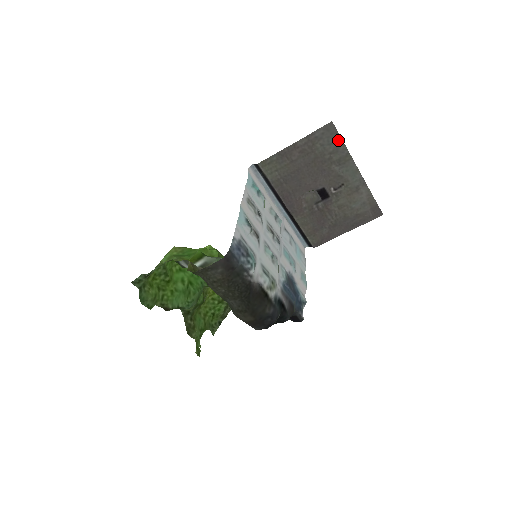
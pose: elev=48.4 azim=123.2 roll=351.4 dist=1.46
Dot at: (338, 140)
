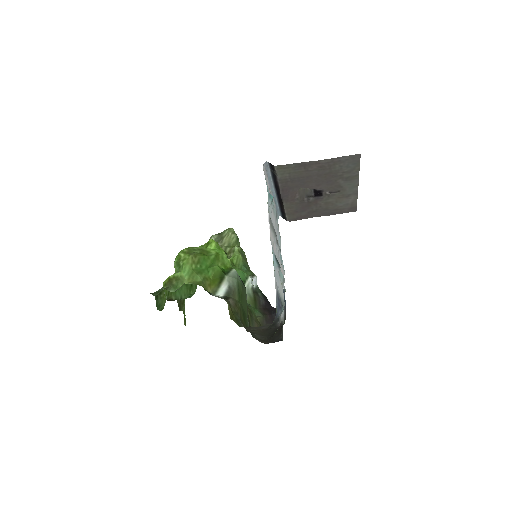
Dot at: (356, 165)
